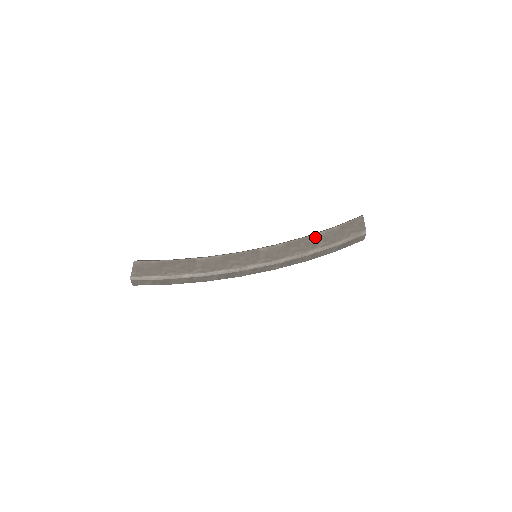
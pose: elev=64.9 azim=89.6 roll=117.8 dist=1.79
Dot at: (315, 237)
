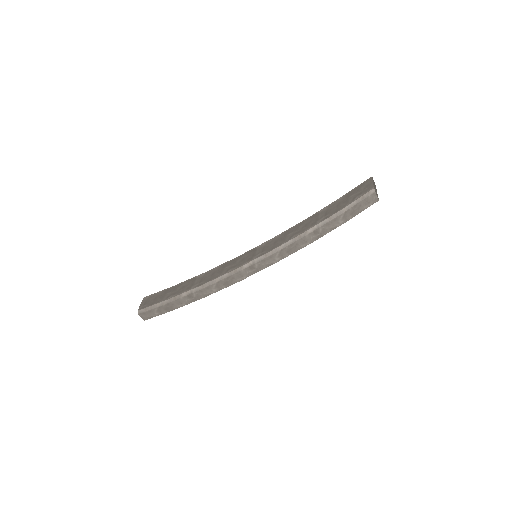
Dot at: (315, 215)
